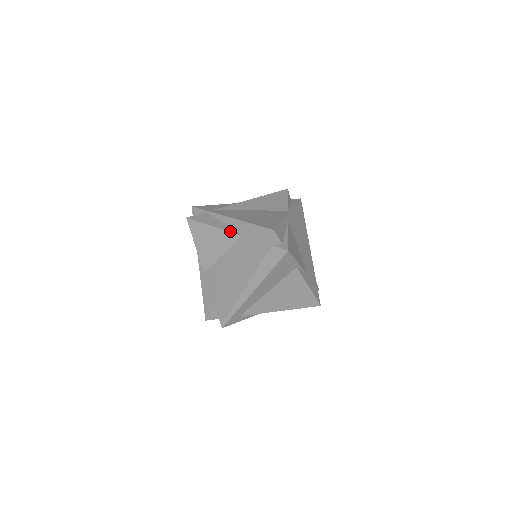
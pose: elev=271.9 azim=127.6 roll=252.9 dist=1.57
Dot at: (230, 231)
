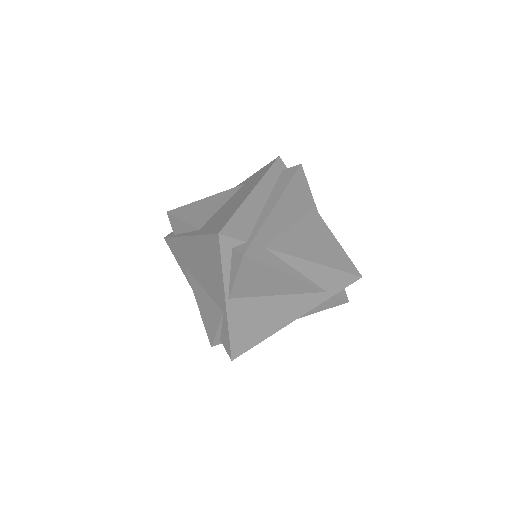
Dot at: (227, 190)
